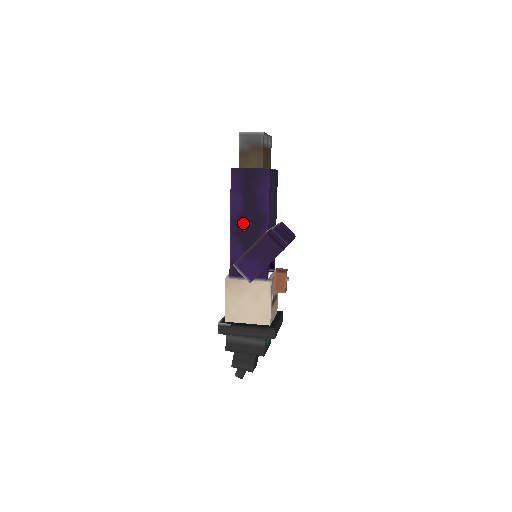
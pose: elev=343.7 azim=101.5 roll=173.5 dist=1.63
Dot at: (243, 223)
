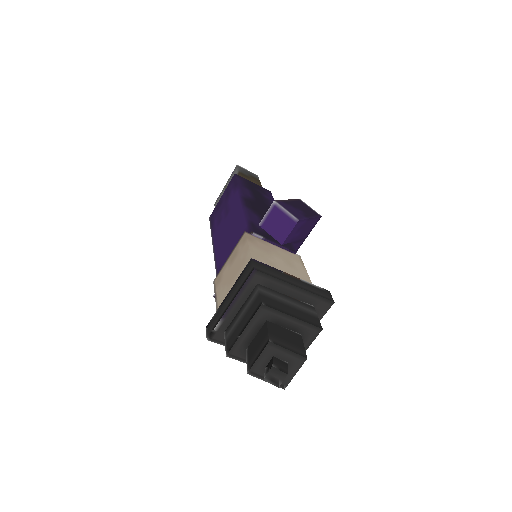
Dot at: (256, 205)
